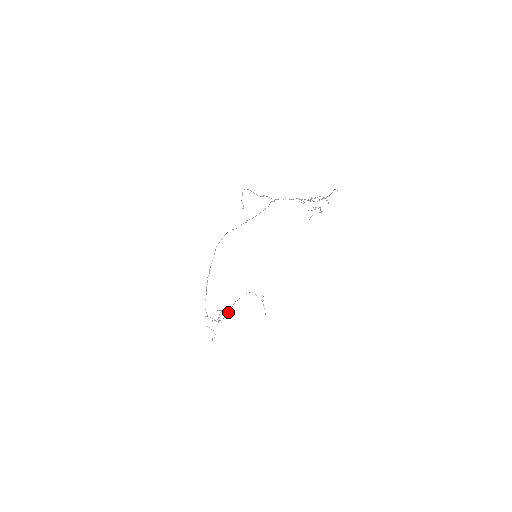
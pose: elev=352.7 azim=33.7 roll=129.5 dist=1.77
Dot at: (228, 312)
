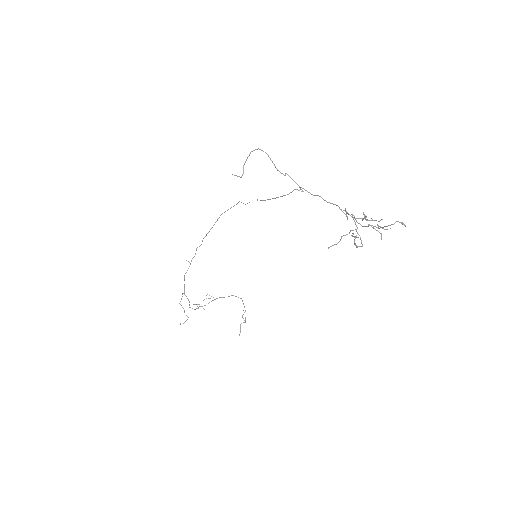
Dot at: (204, 305)
